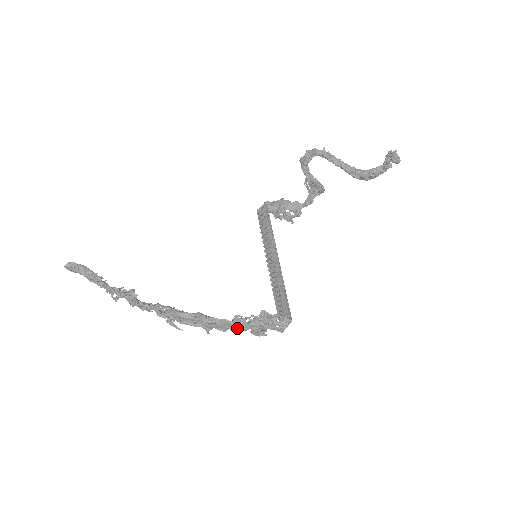
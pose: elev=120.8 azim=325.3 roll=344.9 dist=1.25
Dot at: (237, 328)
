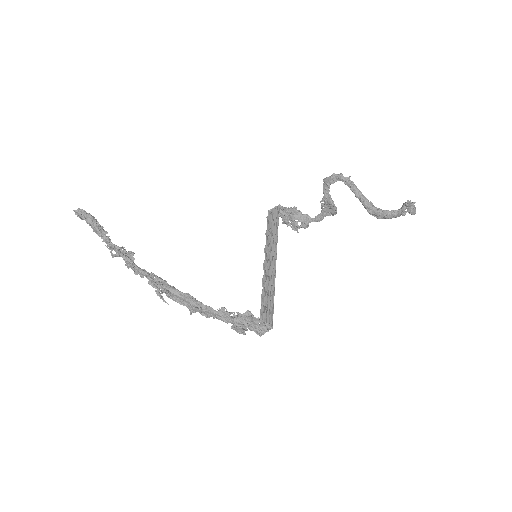
Dot at: (220, 319)
